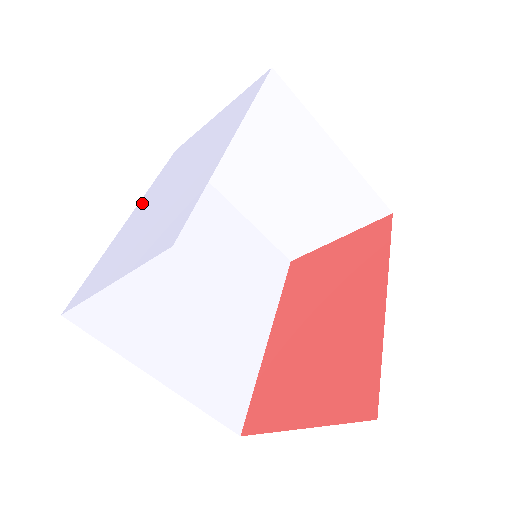
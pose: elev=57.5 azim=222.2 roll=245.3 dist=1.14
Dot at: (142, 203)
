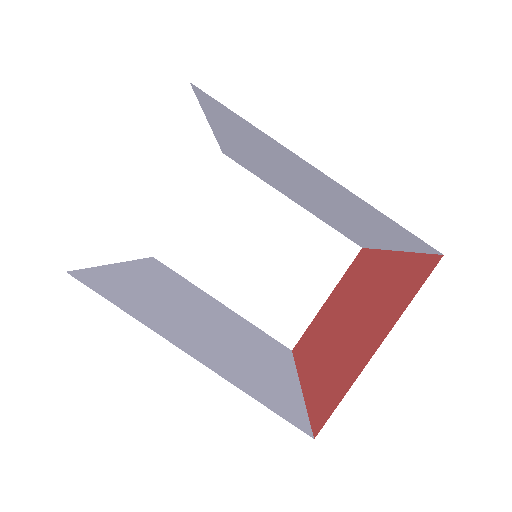
Dot at: occluded
